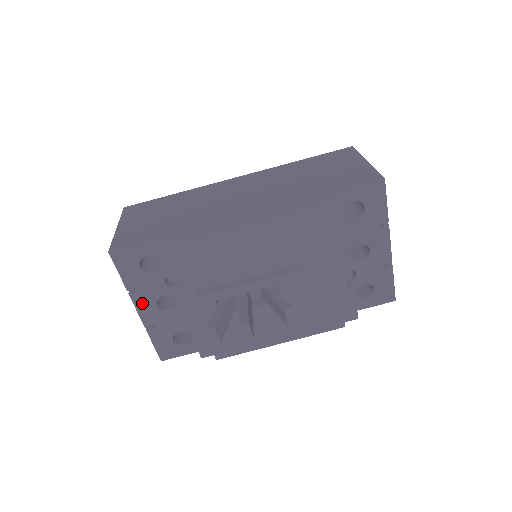
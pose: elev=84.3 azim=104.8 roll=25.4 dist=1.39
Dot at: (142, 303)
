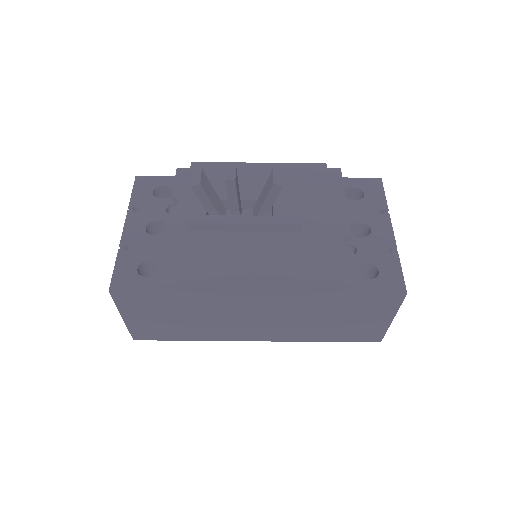
Dot at: (133, 222)
